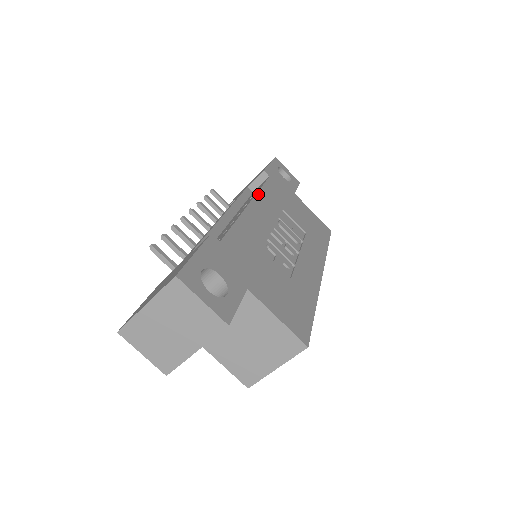
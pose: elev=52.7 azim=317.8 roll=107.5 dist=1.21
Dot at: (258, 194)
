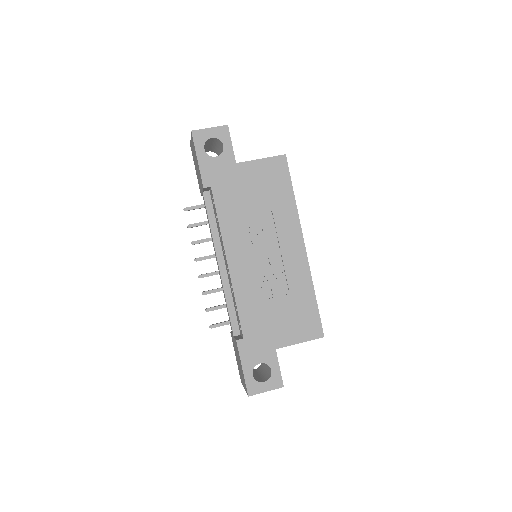
Dot at: (223, 238)
